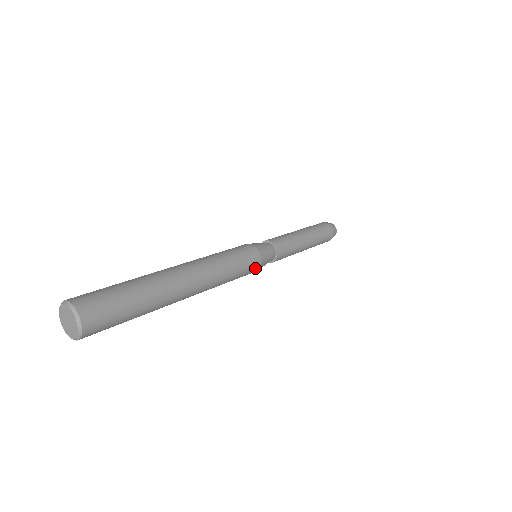
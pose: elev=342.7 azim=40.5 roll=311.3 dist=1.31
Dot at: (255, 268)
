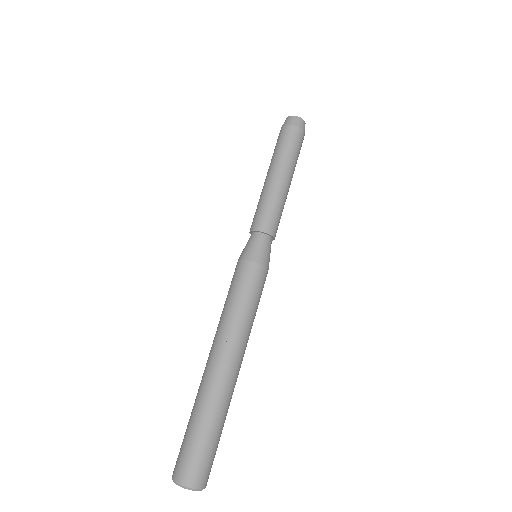
Dot at: occluded
